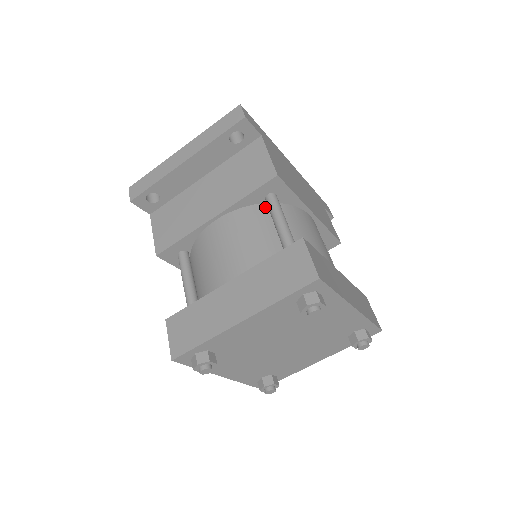
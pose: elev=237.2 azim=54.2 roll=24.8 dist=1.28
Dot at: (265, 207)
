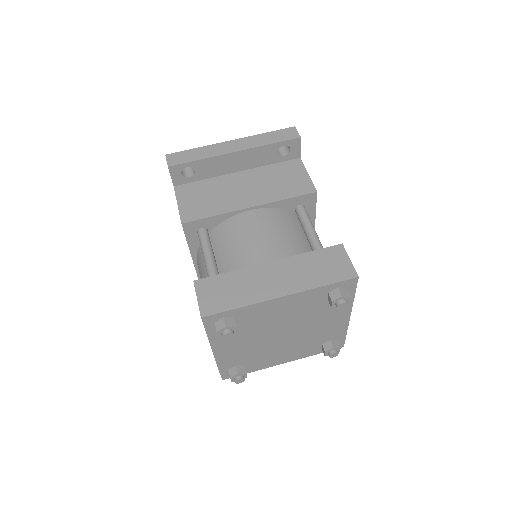
Dot at: (293, 214)
